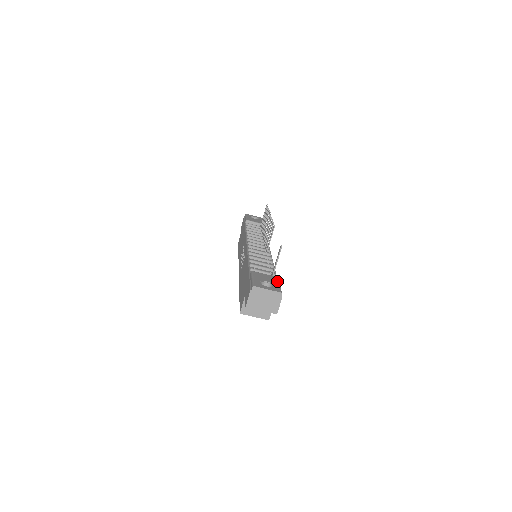
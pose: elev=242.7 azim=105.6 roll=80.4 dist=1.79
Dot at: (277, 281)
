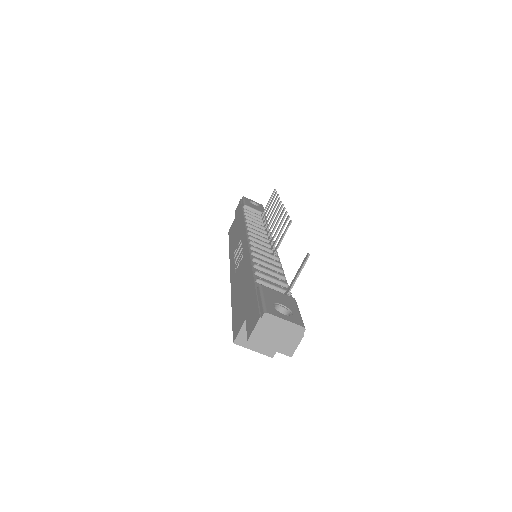
Dot at: (296, 305)
